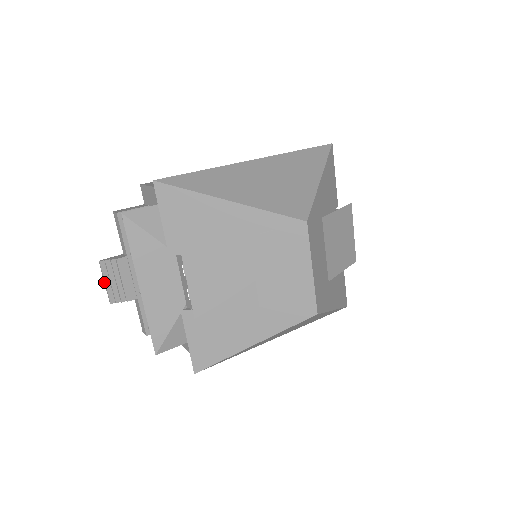
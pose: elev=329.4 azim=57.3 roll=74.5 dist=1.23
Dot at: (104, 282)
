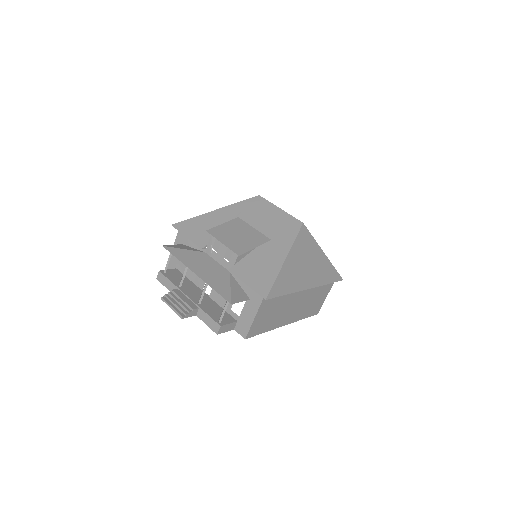
Dot at: (171, 308)
